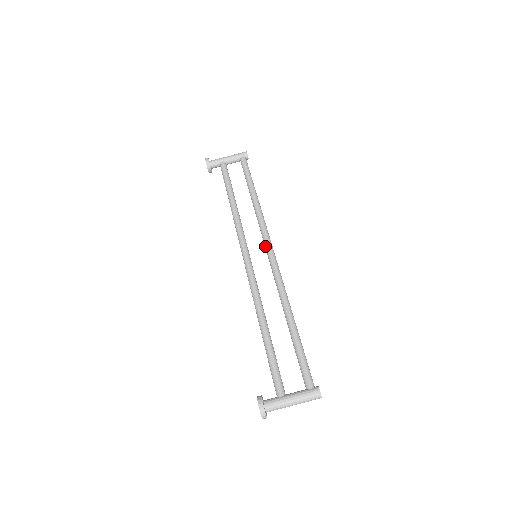
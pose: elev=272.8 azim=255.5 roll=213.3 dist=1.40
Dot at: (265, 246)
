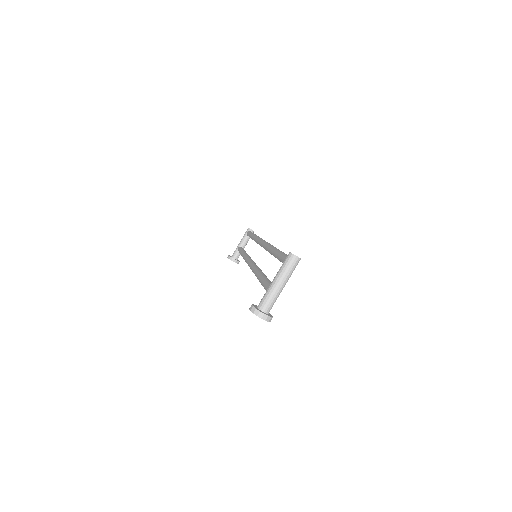
Dot at: occluded
